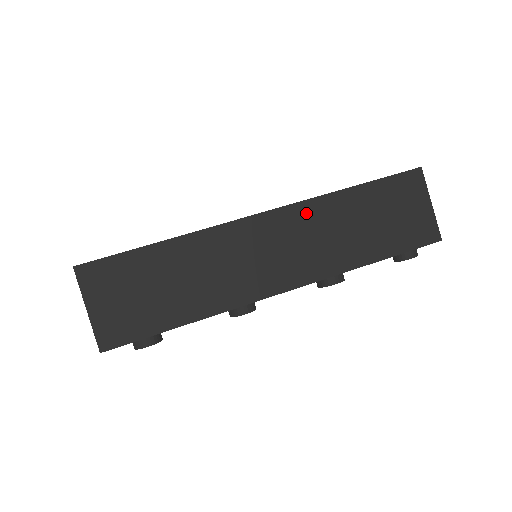
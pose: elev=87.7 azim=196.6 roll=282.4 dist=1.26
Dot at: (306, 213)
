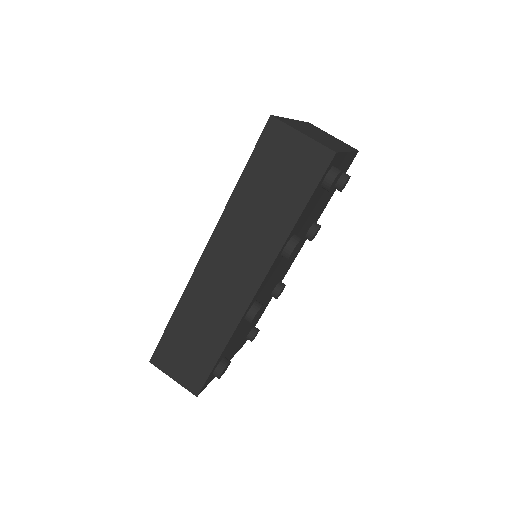
Dot at: (226, 229)
